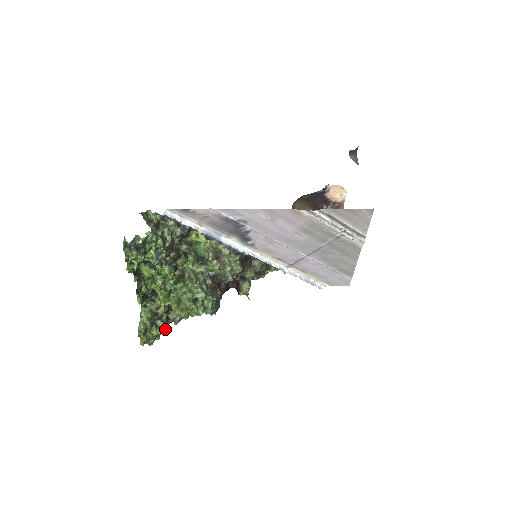
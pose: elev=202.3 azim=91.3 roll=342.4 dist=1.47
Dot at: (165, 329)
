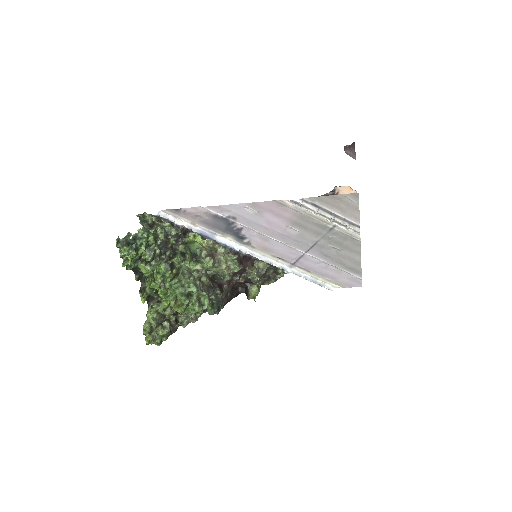
Dot at: (173, 331)
